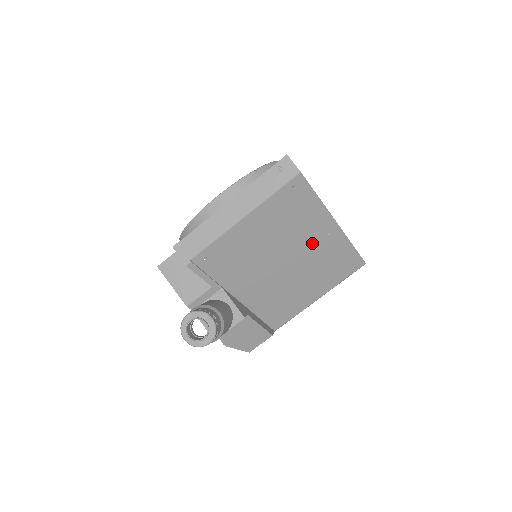
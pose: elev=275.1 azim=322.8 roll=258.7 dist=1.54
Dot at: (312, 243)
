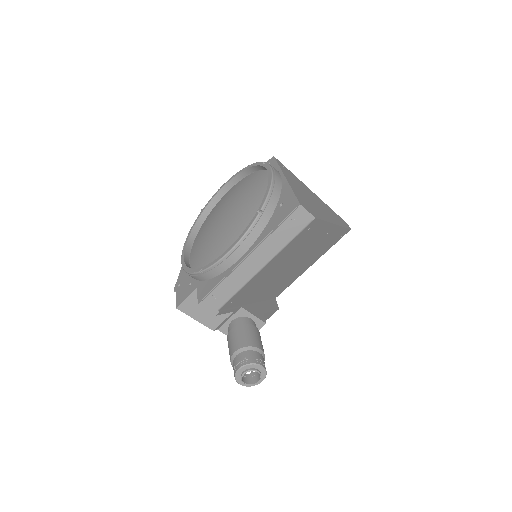
Dot at: (314, 245)
